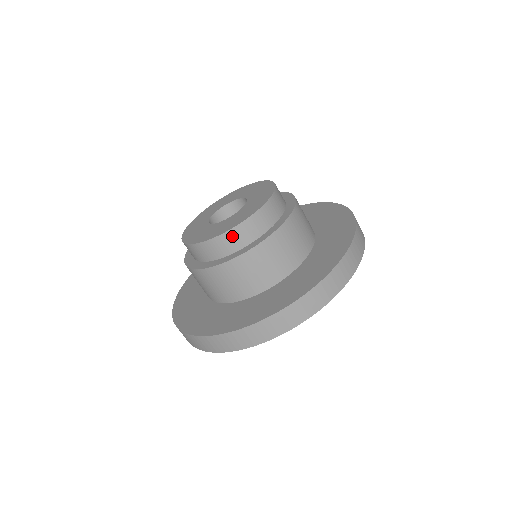
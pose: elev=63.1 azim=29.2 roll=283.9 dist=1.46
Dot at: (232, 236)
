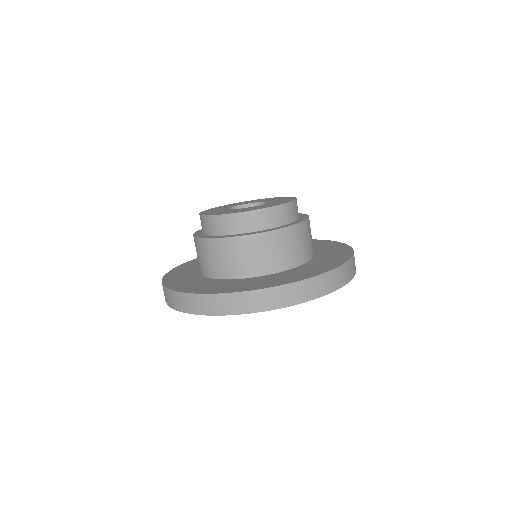
Dot at: (232, 220)
